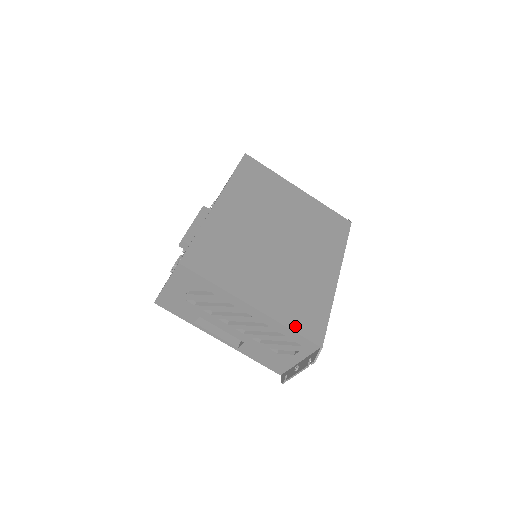
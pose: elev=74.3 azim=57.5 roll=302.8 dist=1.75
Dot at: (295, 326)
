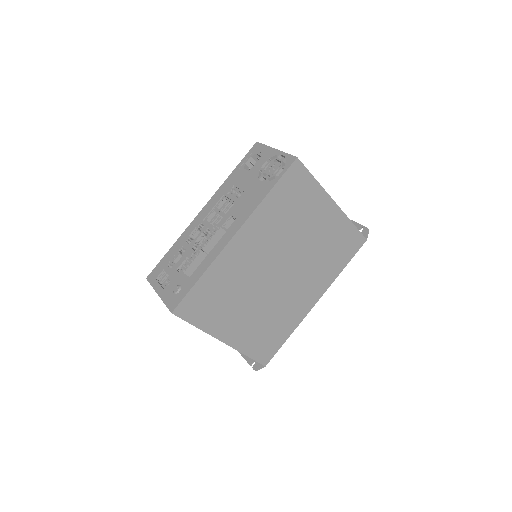
Dot at: (252, 353)
